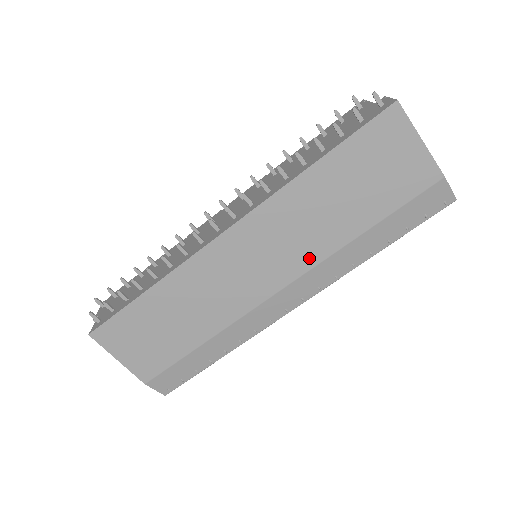
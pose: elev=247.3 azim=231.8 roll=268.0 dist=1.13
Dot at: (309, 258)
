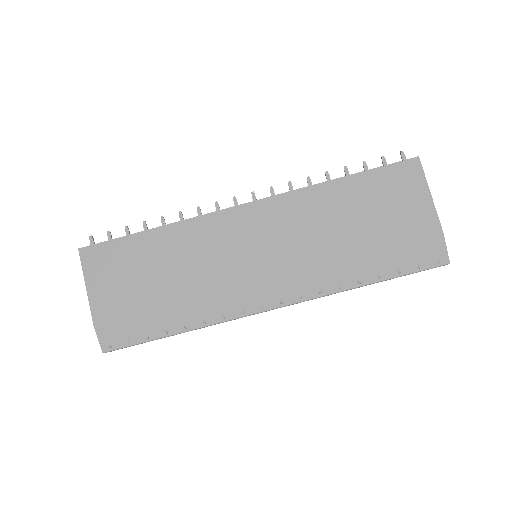
Dot at: (303, 259)
